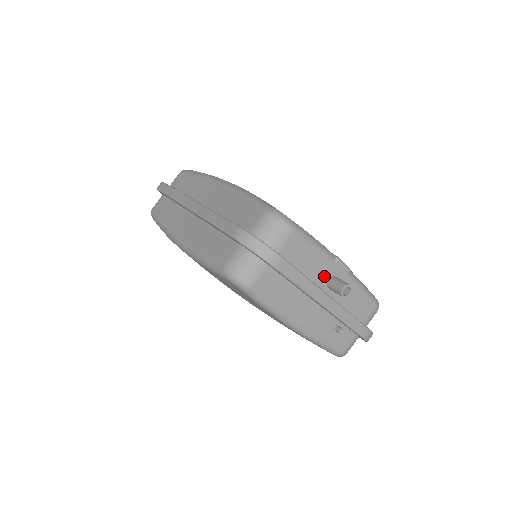
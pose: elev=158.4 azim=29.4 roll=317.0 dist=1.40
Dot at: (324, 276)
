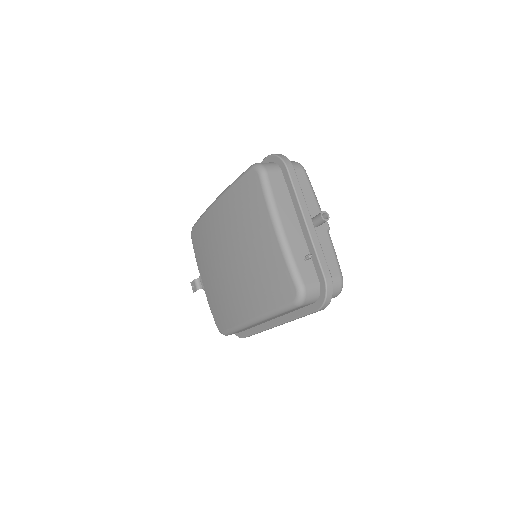
Dot at: (311, 213)
